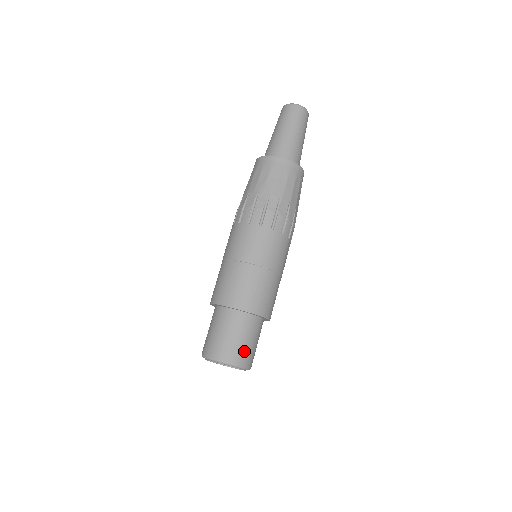
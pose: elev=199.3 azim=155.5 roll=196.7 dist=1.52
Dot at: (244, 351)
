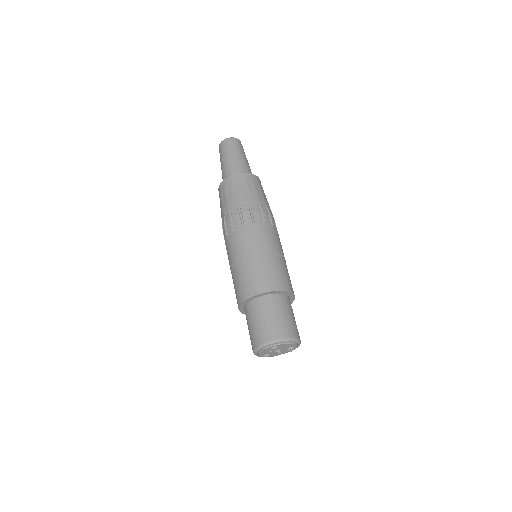
Dot at: (291, 325)
